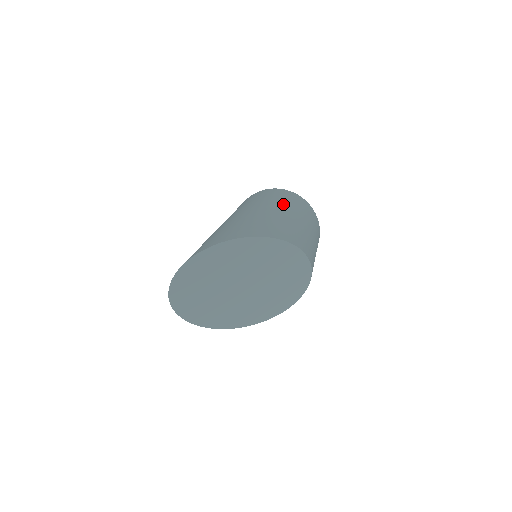
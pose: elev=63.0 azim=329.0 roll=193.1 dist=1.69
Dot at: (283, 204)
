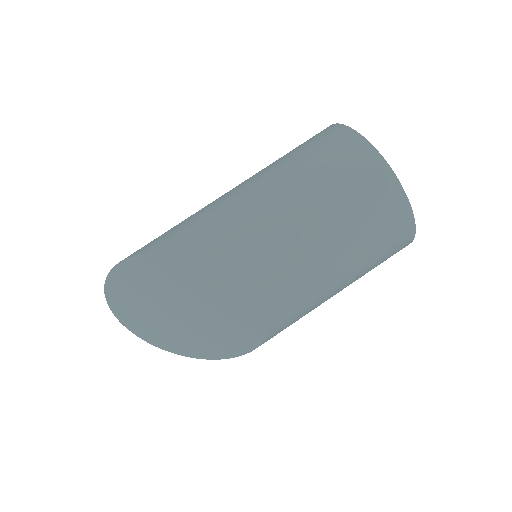
Dot at: (257, 173)
